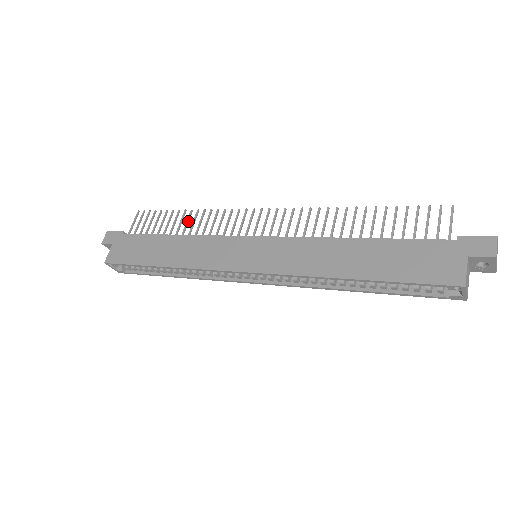
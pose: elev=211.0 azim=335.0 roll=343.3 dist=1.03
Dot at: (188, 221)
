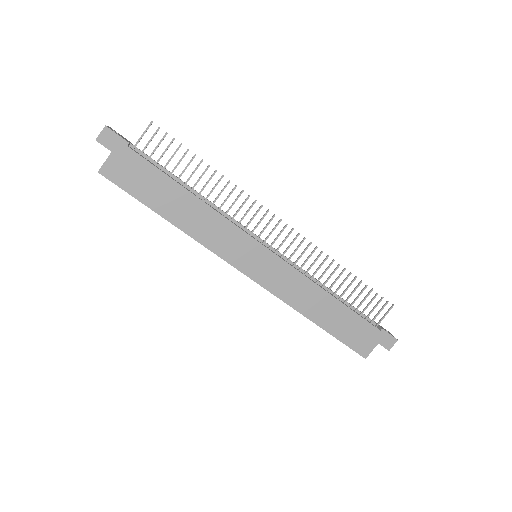
Dot at: occluded
